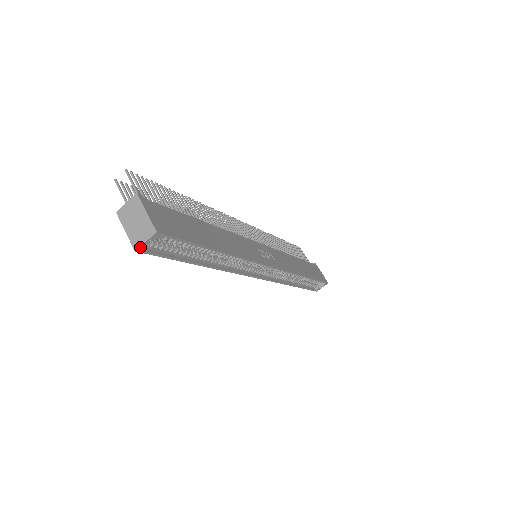
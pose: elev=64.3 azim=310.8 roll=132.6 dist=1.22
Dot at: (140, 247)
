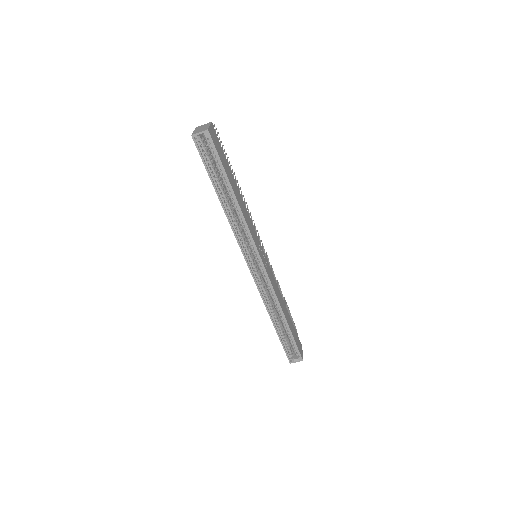
Dot at: (195, 135)
